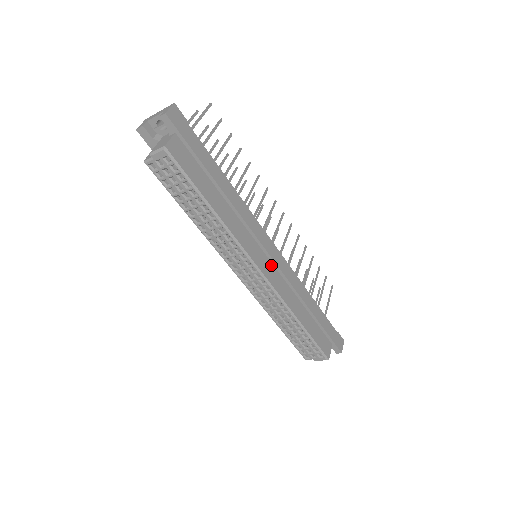
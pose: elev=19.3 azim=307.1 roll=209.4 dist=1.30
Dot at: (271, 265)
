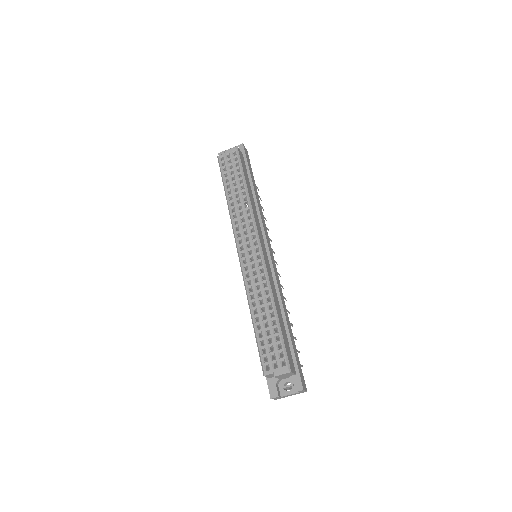
Dot at: (267, 258)
